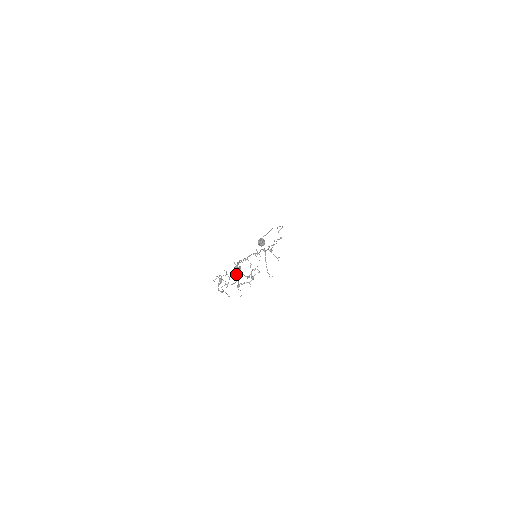
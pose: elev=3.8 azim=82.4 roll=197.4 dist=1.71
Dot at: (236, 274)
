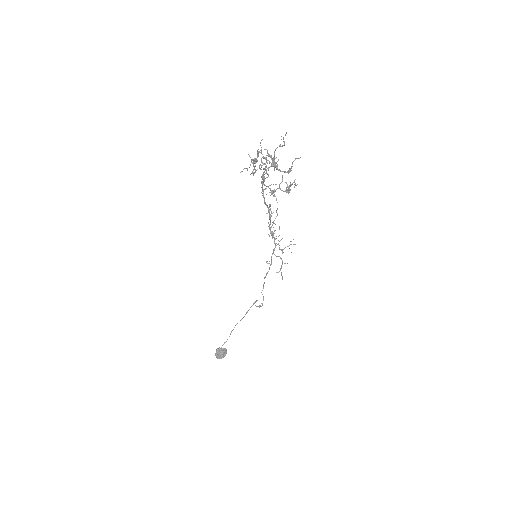
Dot at: (265, 185)
